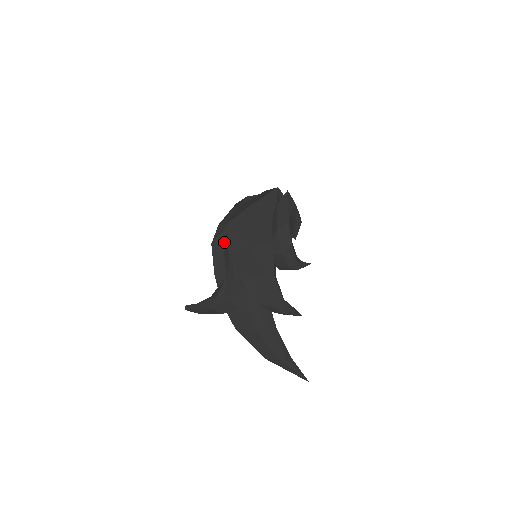
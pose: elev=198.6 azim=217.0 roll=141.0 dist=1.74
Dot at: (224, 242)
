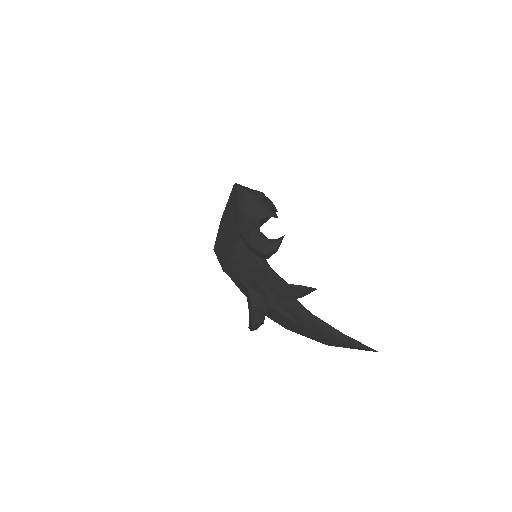
Dot at: occluded
